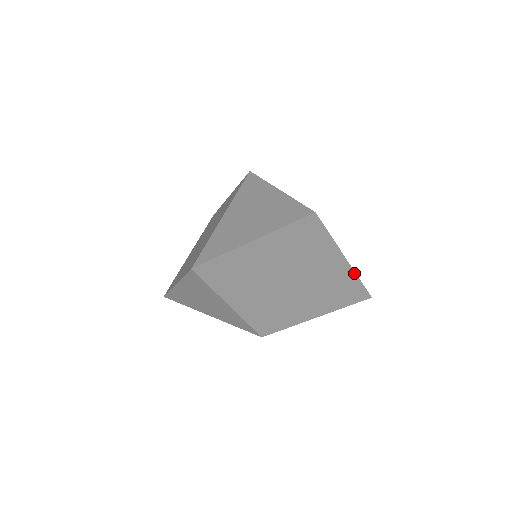
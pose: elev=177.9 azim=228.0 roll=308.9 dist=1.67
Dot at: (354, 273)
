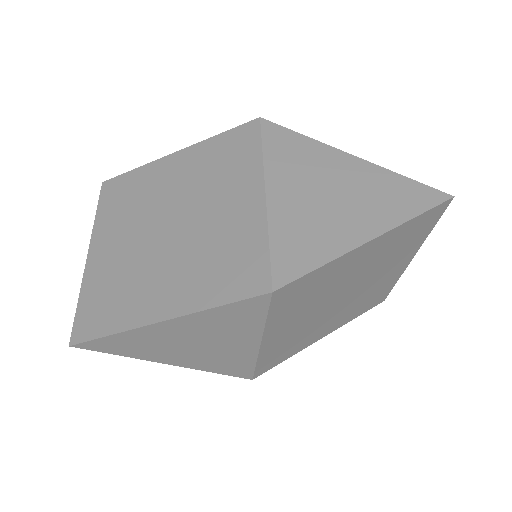
Dot at: (401, 274)
